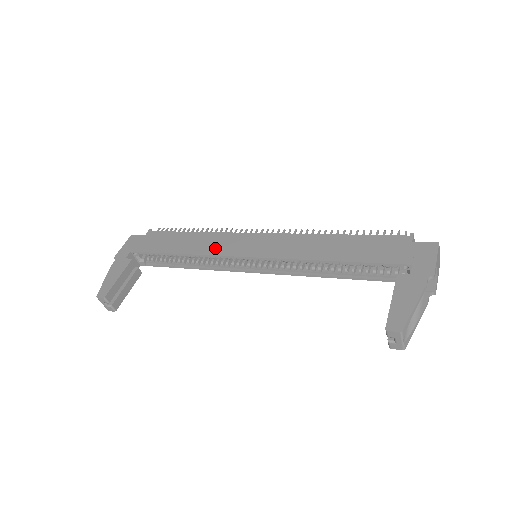
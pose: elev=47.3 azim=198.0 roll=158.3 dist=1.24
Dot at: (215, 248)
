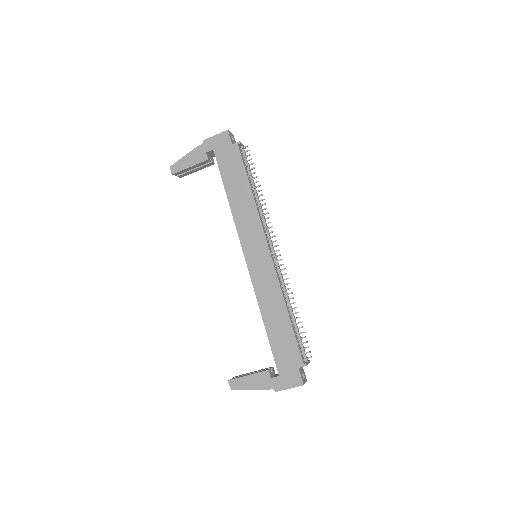
Dot at: (243, 224)
